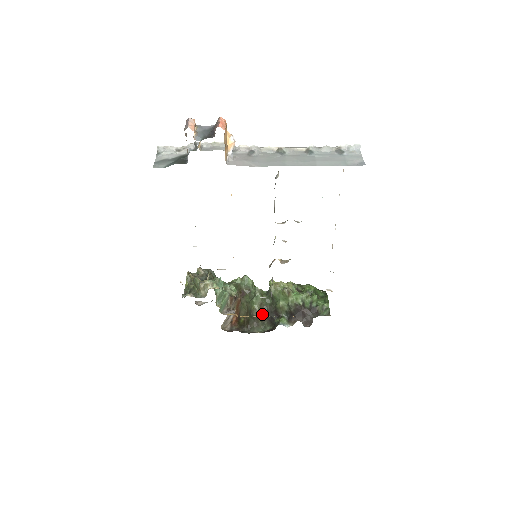
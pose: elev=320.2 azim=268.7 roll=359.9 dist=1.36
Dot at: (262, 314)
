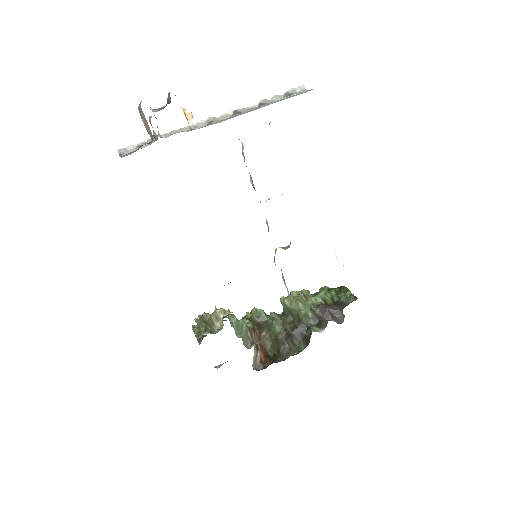
Dot at: (289, 335)
